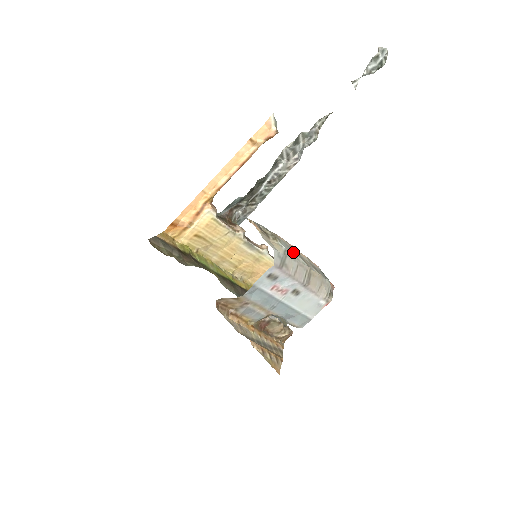
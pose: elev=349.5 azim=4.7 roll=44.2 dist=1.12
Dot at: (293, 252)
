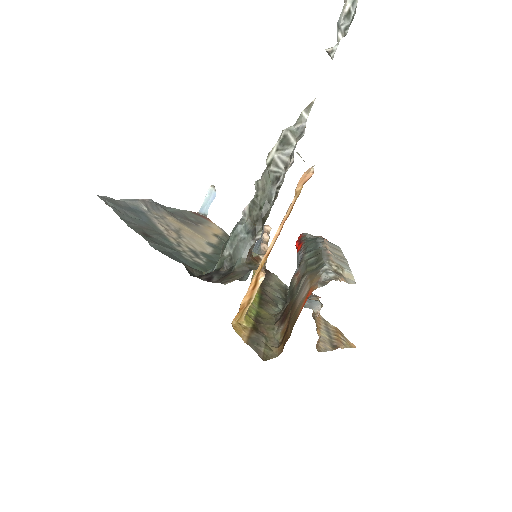
Dot at: (343, 262)
